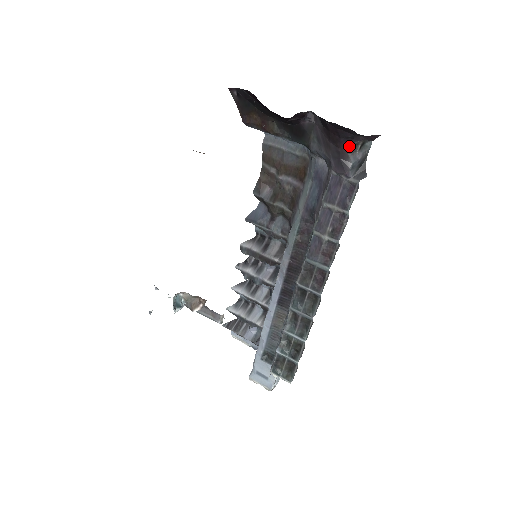
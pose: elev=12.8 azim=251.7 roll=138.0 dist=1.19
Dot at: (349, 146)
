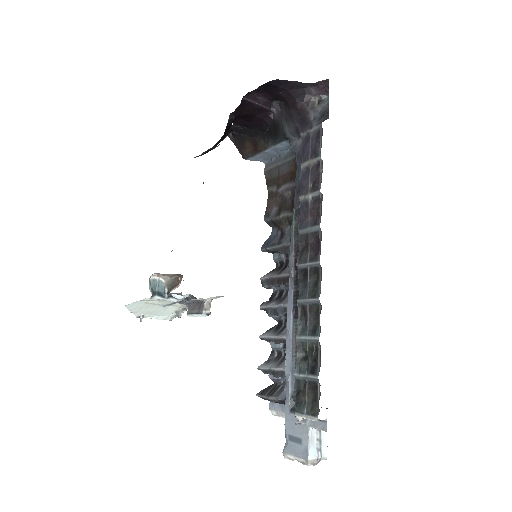
Dot at: (306, 103)
